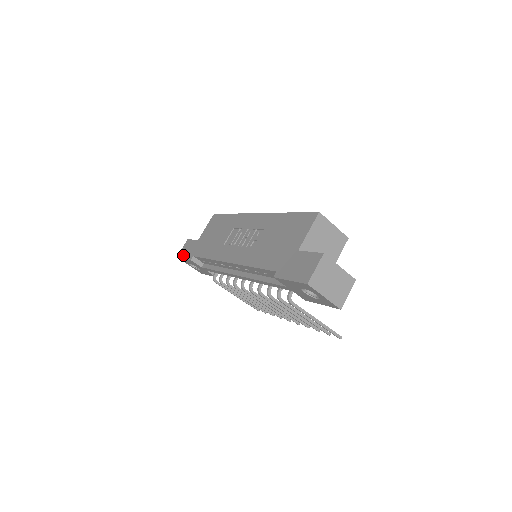
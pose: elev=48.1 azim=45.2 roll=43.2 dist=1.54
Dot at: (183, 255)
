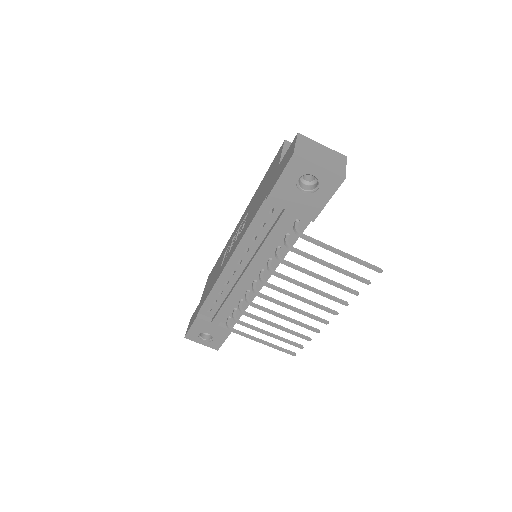
Dot at: (189, 327)
